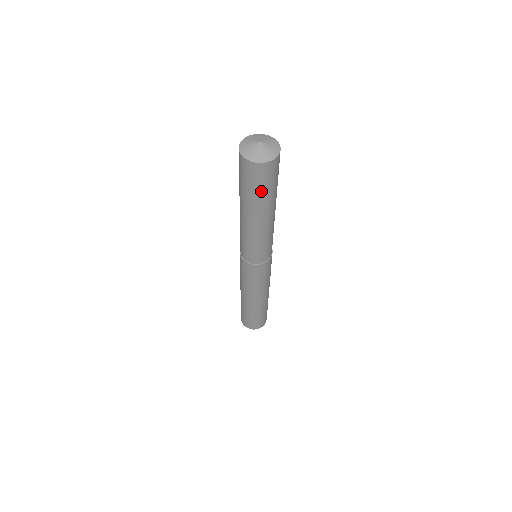
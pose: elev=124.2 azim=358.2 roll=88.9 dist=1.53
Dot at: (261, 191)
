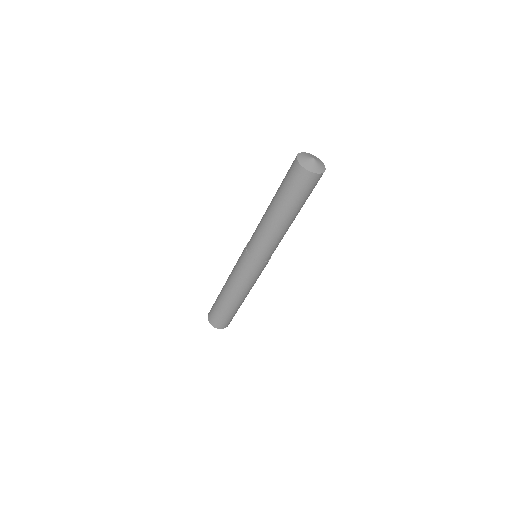
Dot at: occluded
